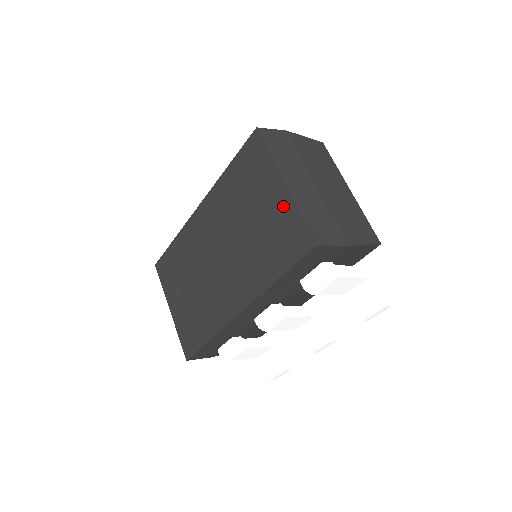
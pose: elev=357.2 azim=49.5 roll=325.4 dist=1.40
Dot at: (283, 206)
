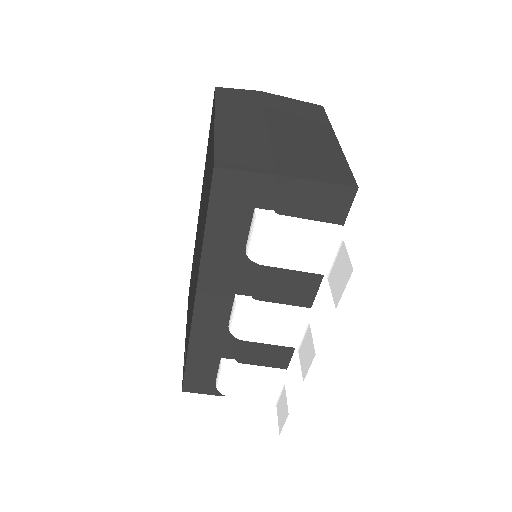
Dot at: (212, 147)
